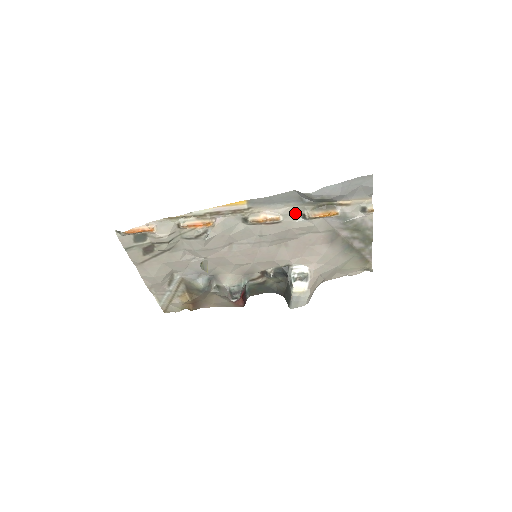
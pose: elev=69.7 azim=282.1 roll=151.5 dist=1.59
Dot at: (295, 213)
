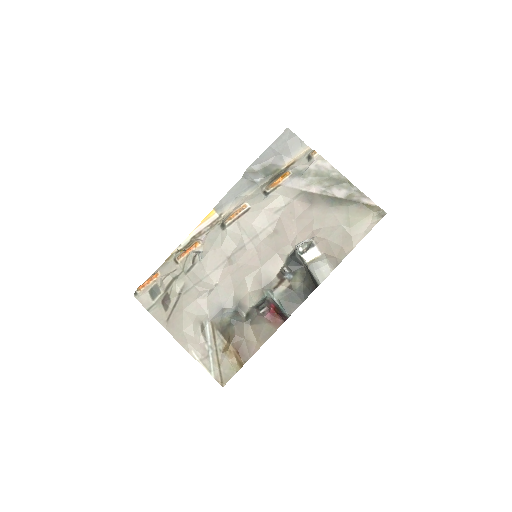
Dot at: (257, 196)
